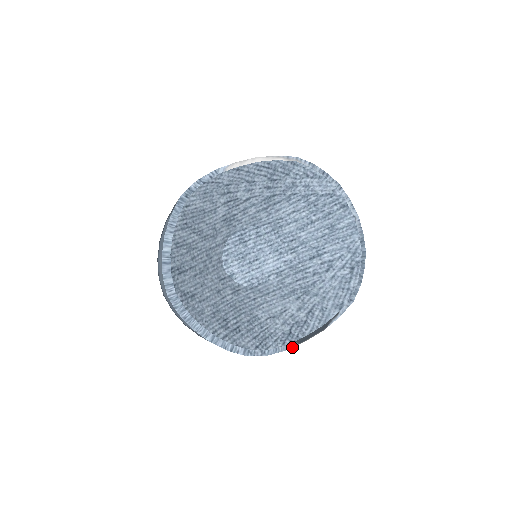
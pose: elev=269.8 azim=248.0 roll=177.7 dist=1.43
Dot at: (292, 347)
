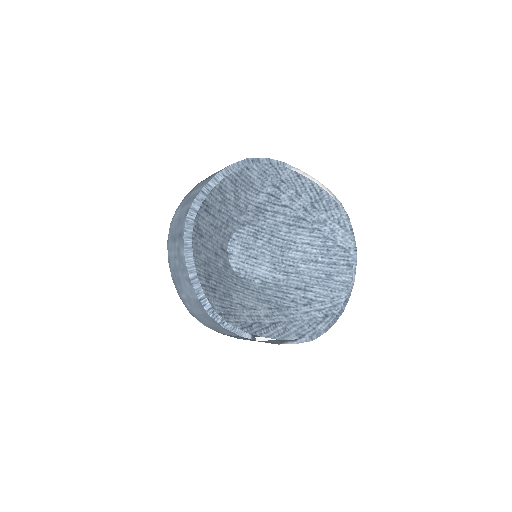
Dot at: (246, 337)
